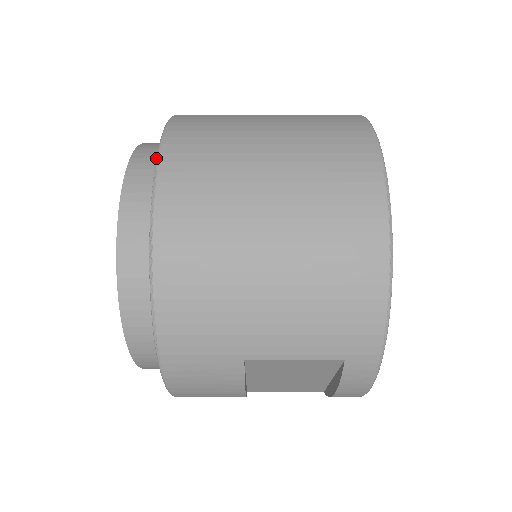
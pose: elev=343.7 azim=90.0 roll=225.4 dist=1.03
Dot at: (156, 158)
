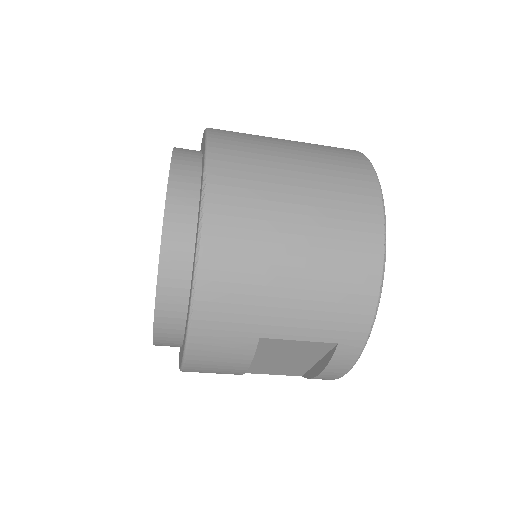
Dot at: (204, 163)
